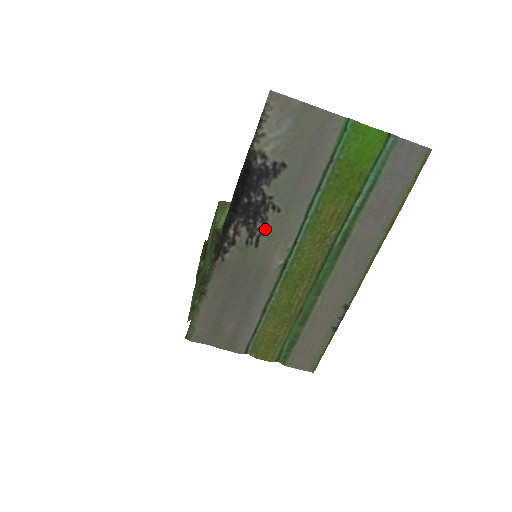
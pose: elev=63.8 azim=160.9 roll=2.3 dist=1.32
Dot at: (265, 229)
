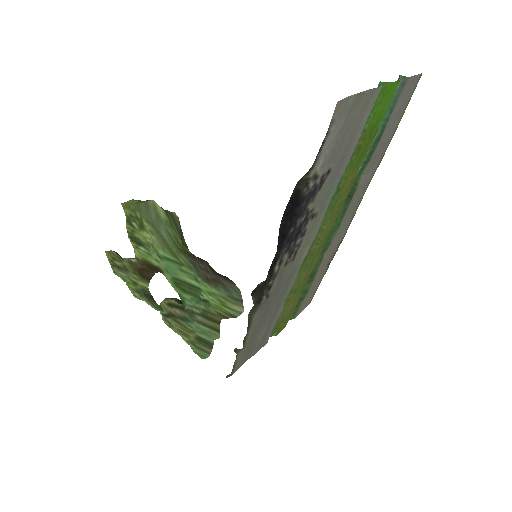
Dot at: (303, 240)
